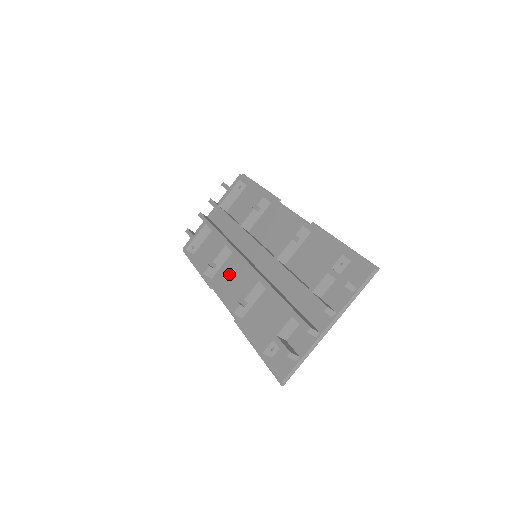
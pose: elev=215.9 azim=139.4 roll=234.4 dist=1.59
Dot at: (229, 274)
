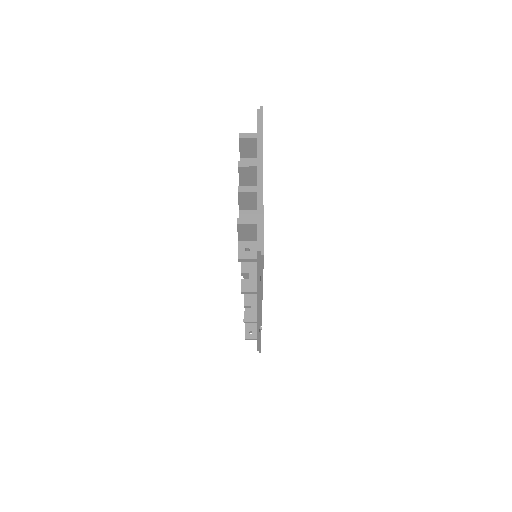
Dot at: occluded
